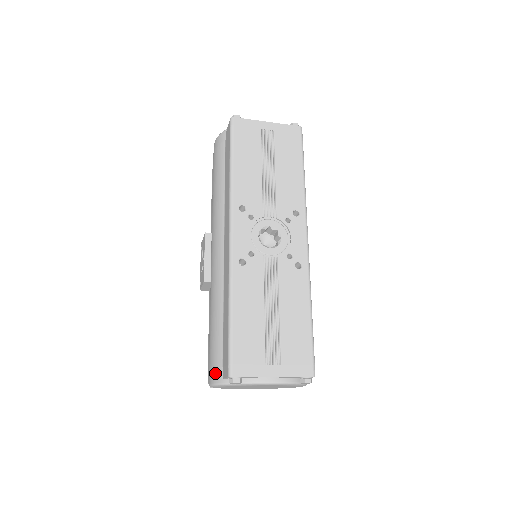
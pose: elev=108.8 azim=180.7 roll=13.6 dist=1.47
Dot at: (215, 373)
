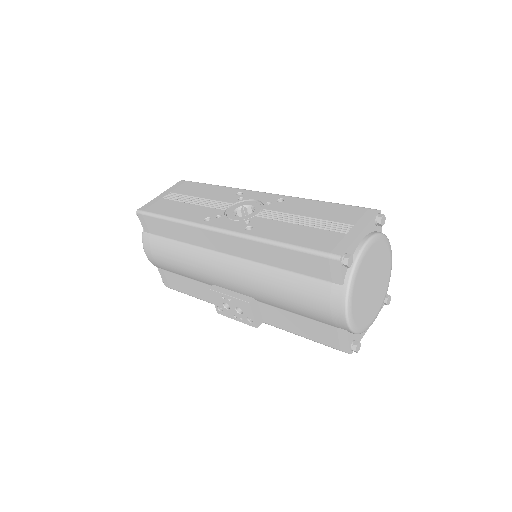
Dot at: (335, 297)
